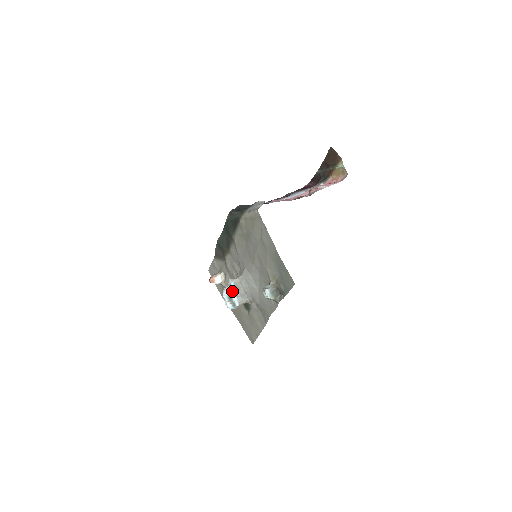
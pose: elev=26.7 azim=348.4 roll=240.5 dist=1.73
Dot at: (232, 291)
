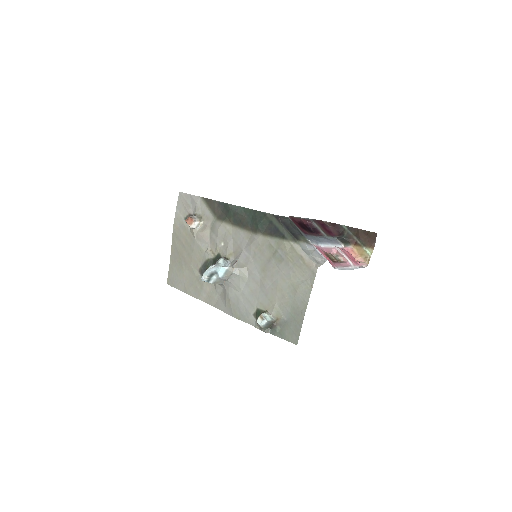
Dot at: (218, 271)
